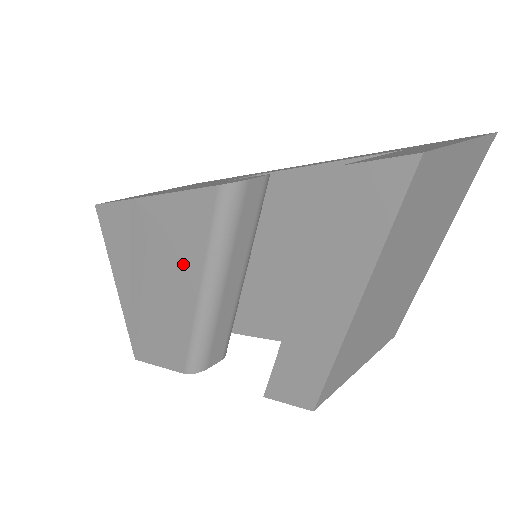
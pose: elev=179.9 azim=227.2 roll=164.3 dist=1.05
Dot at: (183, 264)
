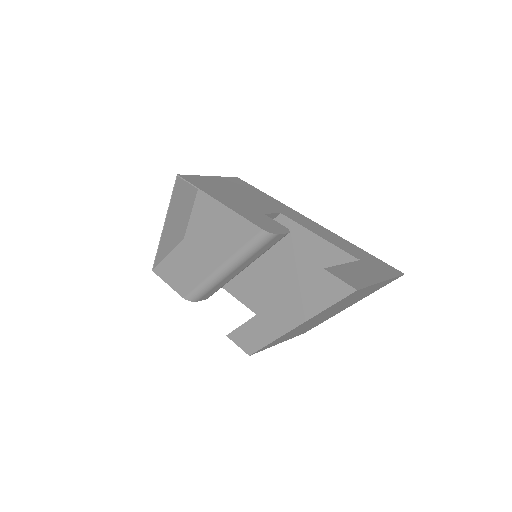
Dot at: (218, 248)
